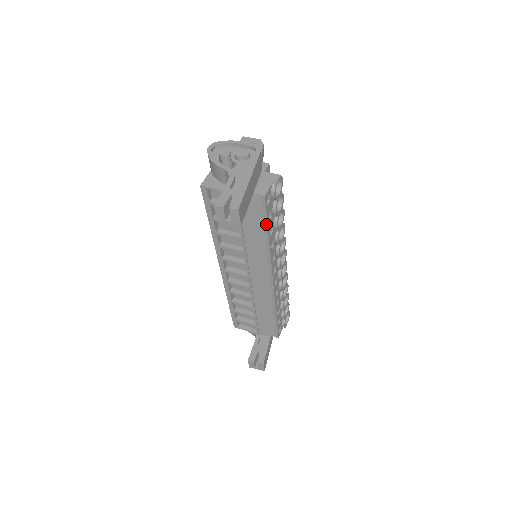
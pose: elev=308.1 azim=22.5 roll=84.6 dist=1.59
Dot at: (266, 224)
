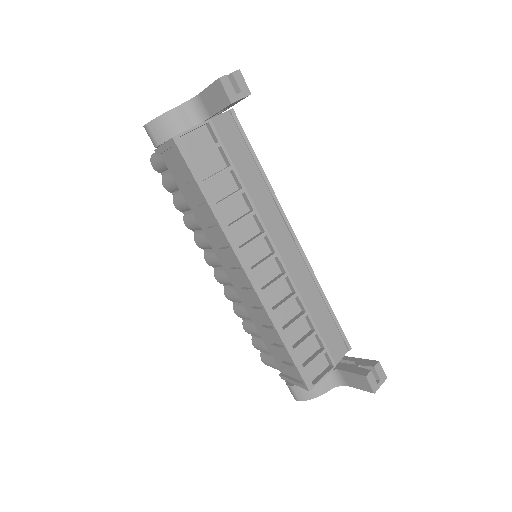
Dot at: (251, 148)
